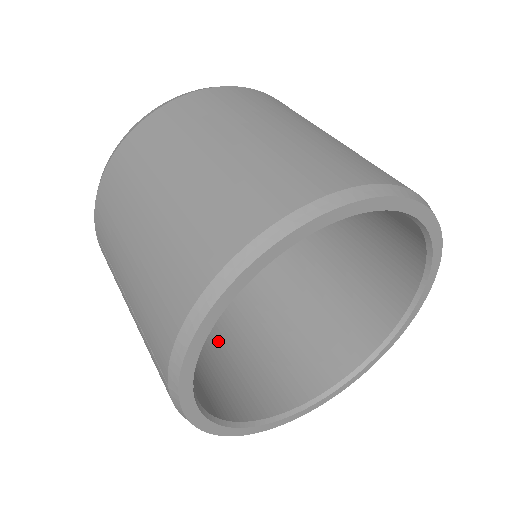
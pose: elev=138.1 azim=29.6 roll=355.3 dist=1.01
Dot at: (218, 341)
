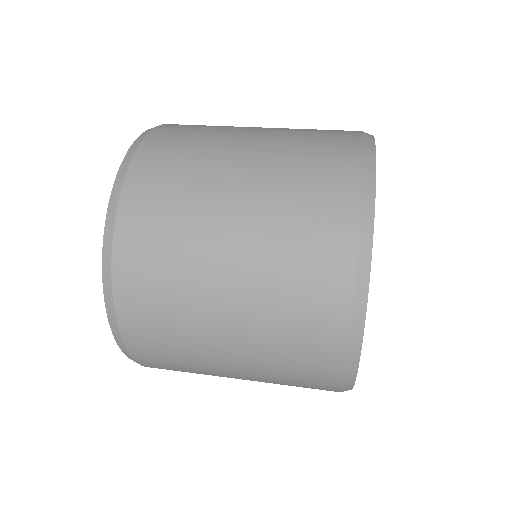
Dot at: occluded
